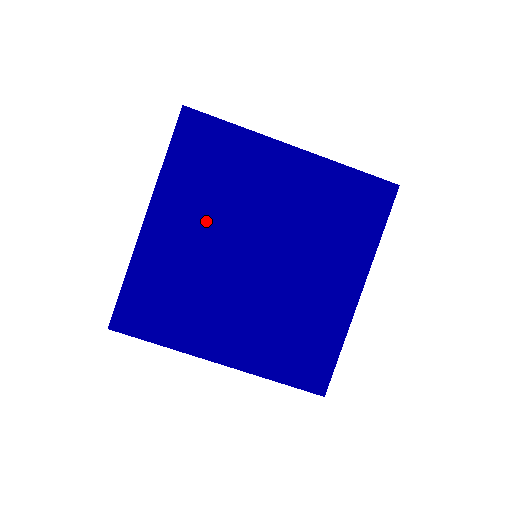
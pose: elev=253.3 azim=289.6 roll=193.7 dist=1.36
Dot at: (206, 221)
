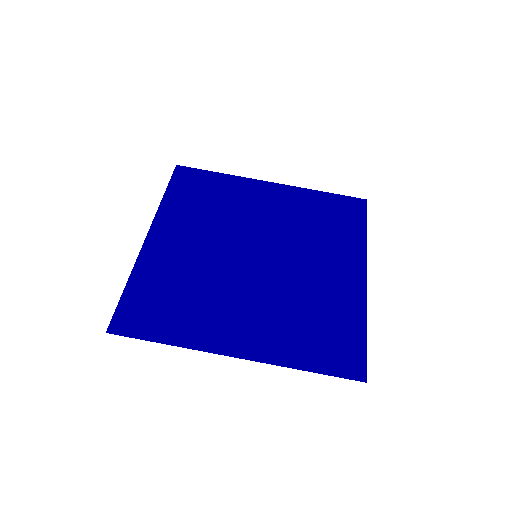
Dot at: (204, 234)
